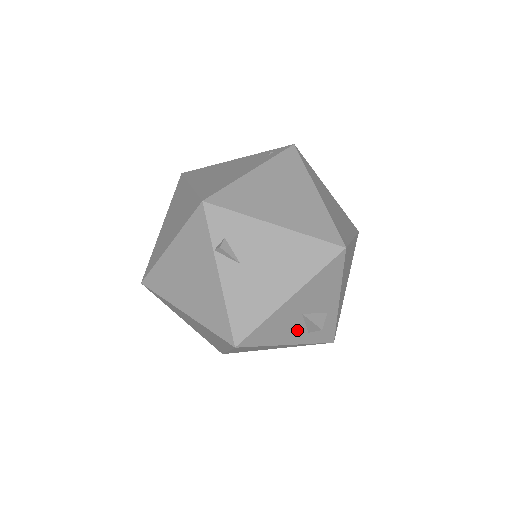
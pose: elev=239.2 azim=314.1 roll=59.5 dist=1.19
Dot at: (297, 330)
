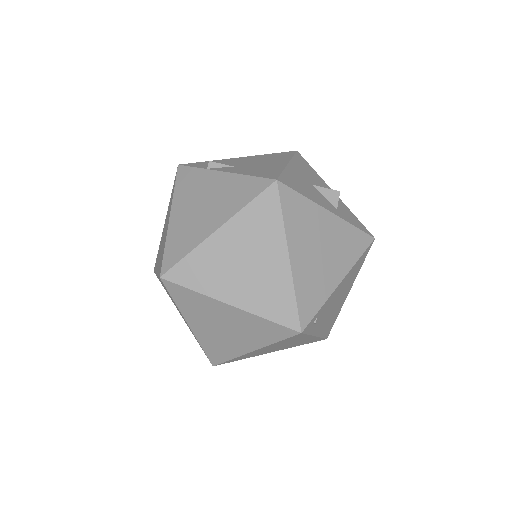
Dot at: (323, 200)
